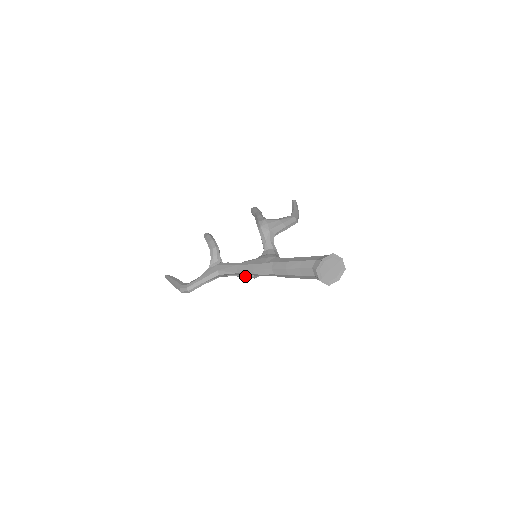
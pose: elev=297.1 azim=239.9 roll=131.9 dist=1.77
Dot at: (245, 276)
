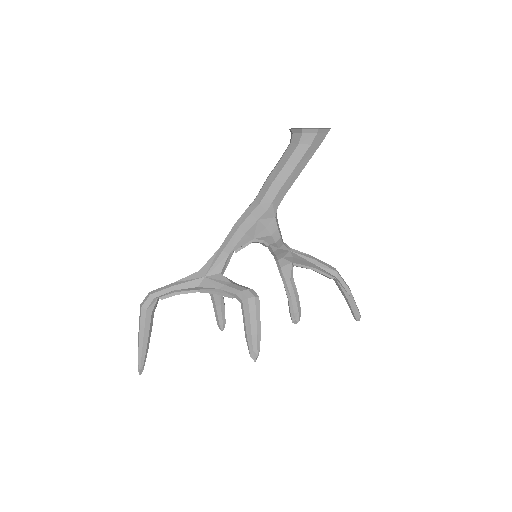
Dot at: (234, 287)
